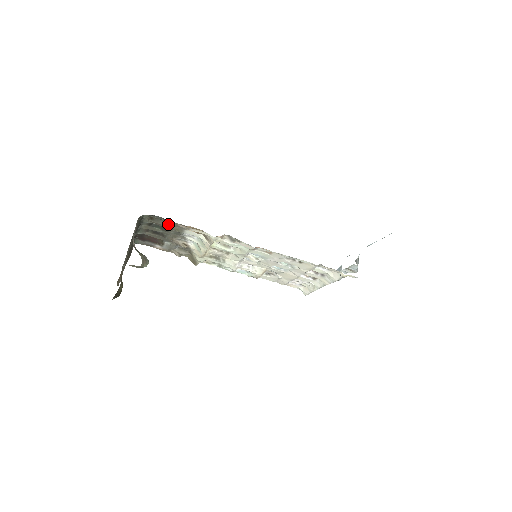
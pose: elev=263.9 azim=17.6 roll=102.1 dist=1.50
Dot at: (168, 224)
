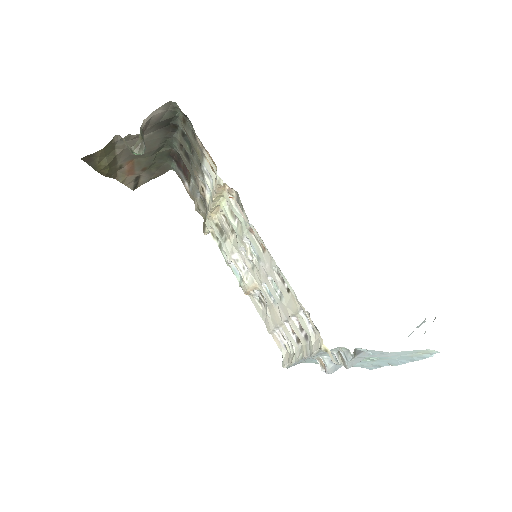
Dot at: (194, 139)
